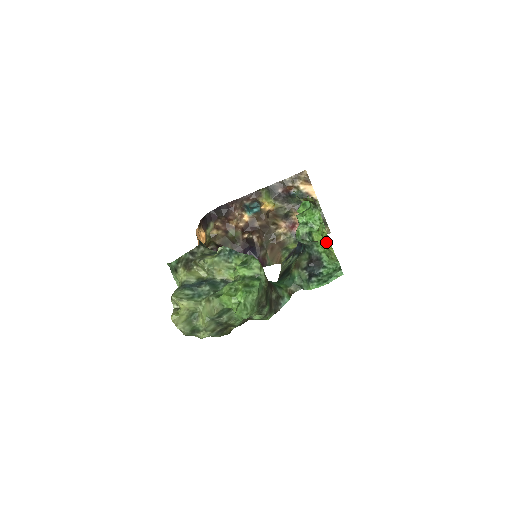
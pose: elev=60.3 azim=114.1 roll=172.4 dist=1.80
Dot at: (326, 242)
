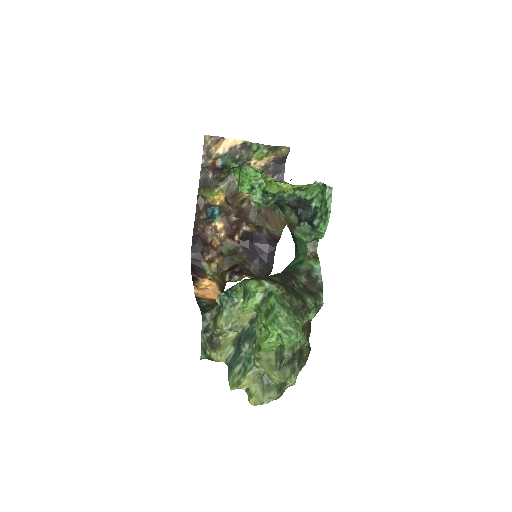
Dot at: (282, 188)
